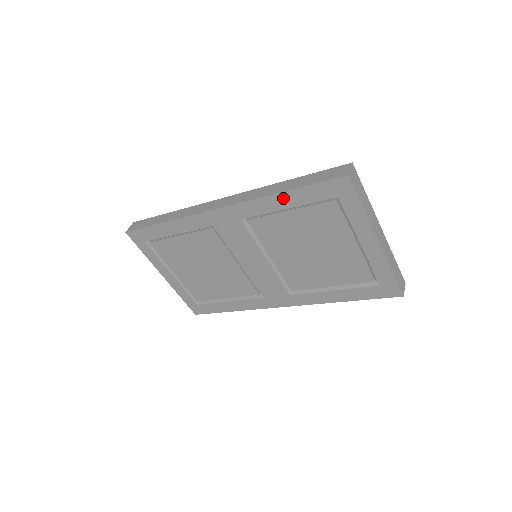
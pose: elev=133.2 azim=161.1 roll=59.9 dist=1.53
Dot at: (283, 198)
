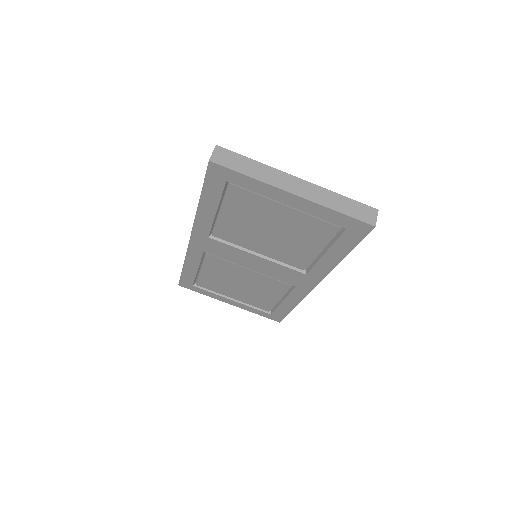
Dot at: (205, 206)
